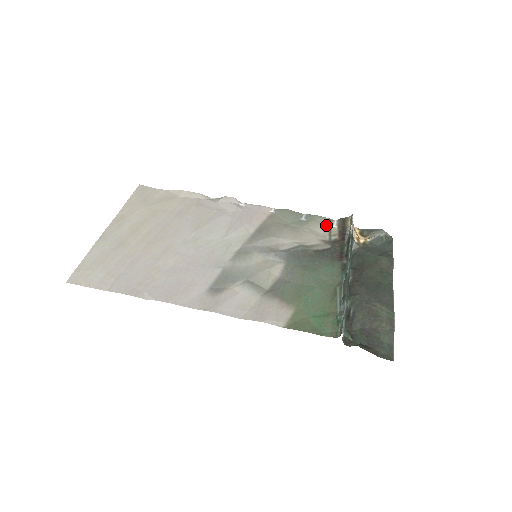
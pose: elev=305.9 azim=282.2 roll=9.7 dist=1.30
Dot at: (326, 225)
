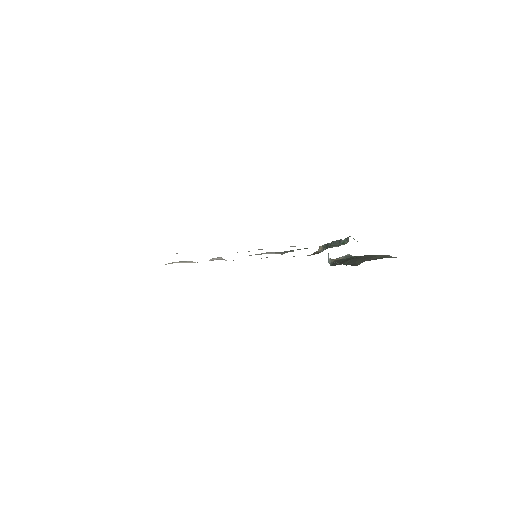
Dot at: occluded
